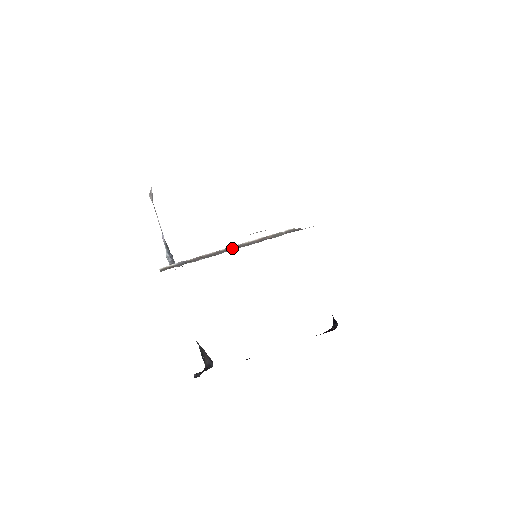
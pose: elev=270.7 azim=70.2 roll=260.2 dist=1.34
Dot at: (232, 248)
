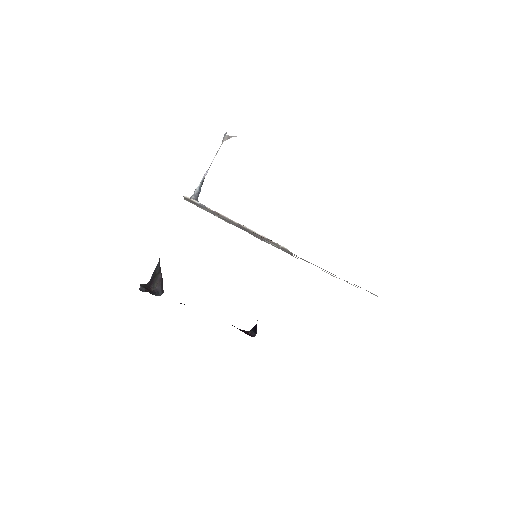
Dot at: (242, 227)
